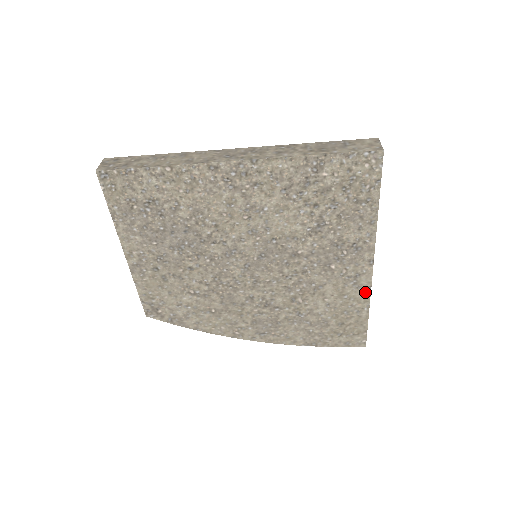
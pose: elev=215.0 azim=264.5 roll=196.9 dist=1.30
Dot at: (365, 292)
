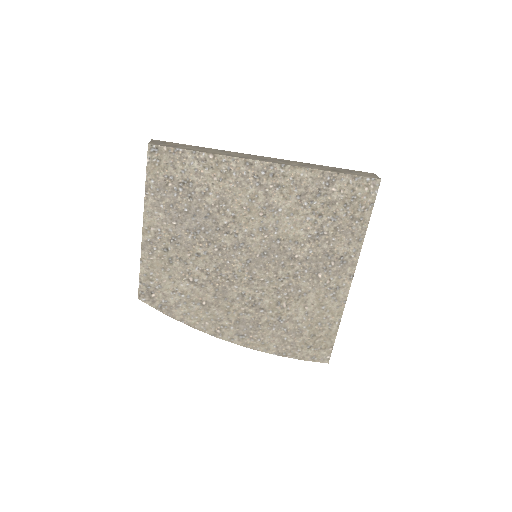
Dot at: (340, 306)
